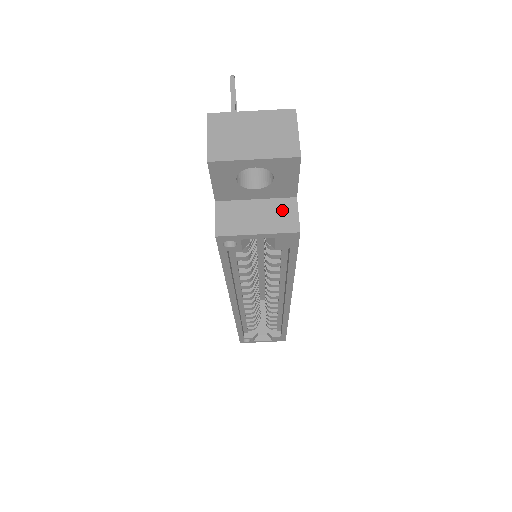
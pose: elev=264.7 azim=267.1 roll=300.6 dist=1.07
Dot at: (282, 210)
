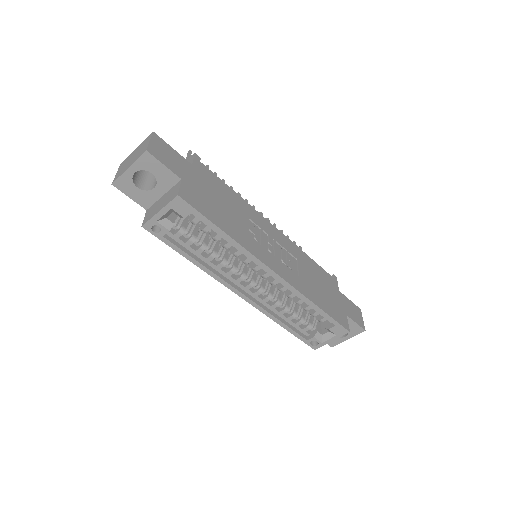
Dot at: (173, 191)
